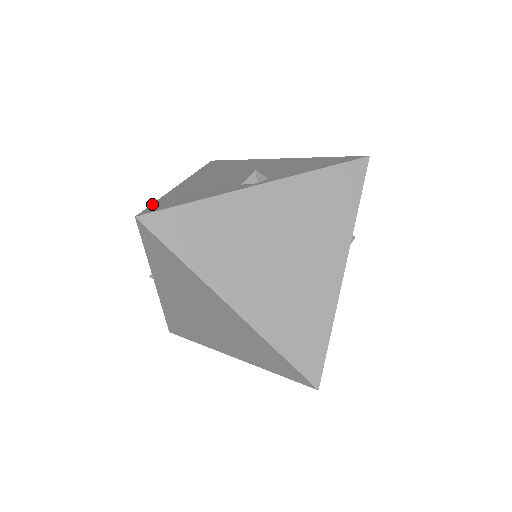
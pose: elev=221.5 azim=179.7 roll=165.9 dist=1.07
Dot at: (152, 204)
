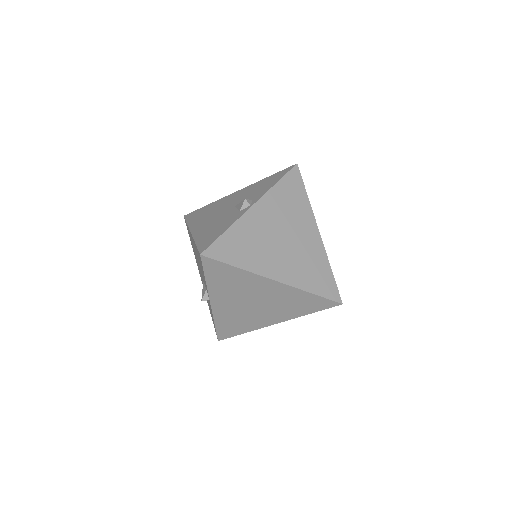
Dot at: (197, 246)
